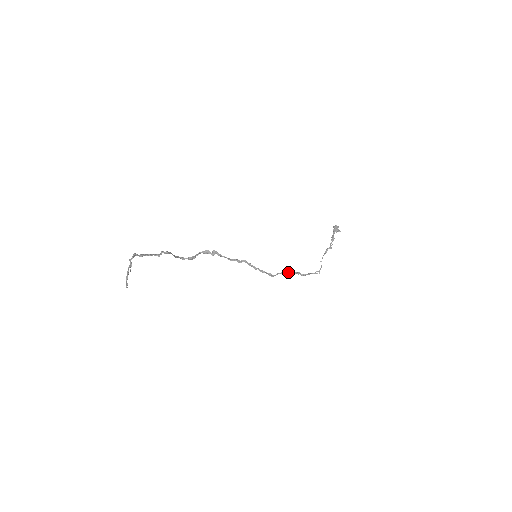
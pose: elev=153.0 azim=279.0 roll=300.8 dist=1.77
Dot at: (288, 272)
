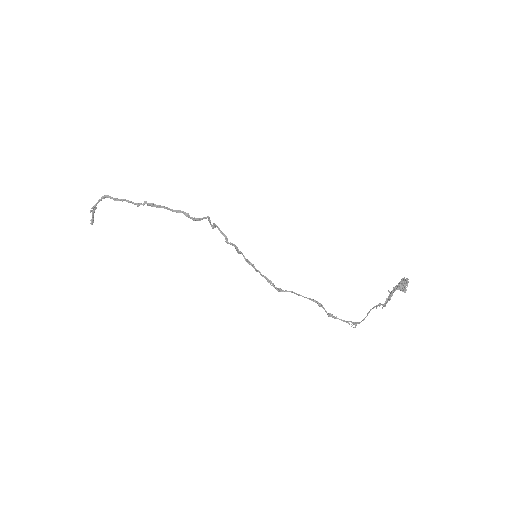
Dot at: (306, 297)
